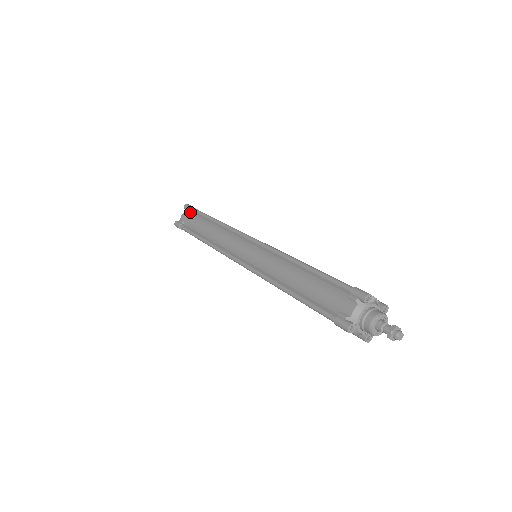
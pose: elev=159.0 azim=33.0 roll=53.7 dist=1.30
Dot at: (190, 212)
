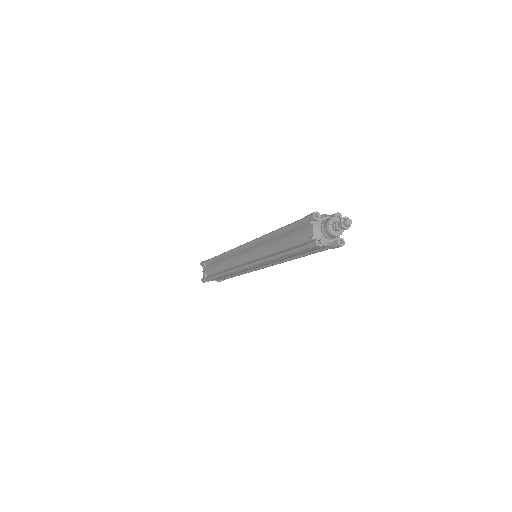
Dot at: occluded
